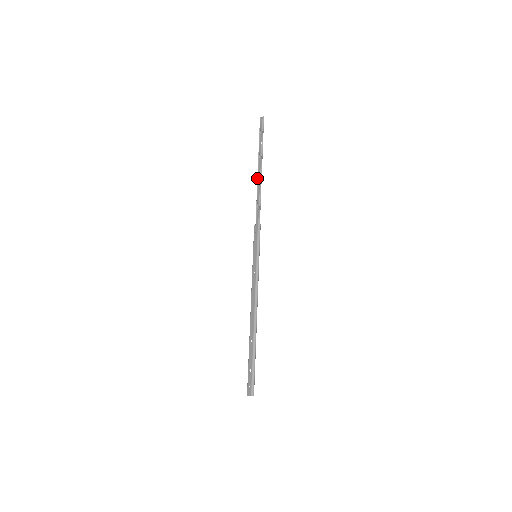
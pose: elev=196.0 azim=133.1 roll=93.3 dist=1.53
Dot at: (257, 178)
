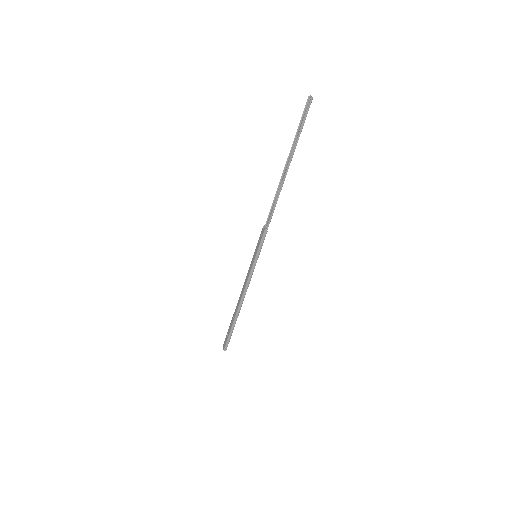
Dot at: (281, 177)
